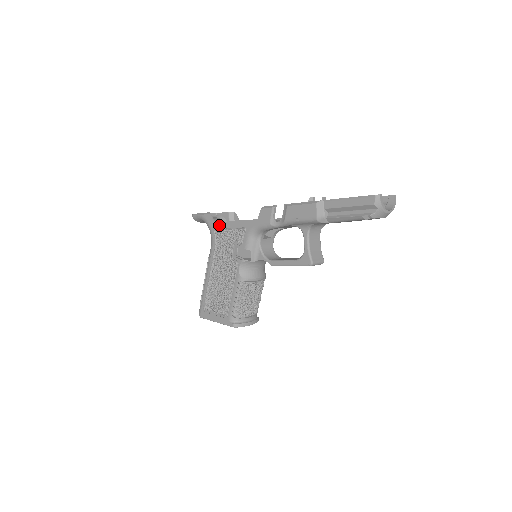
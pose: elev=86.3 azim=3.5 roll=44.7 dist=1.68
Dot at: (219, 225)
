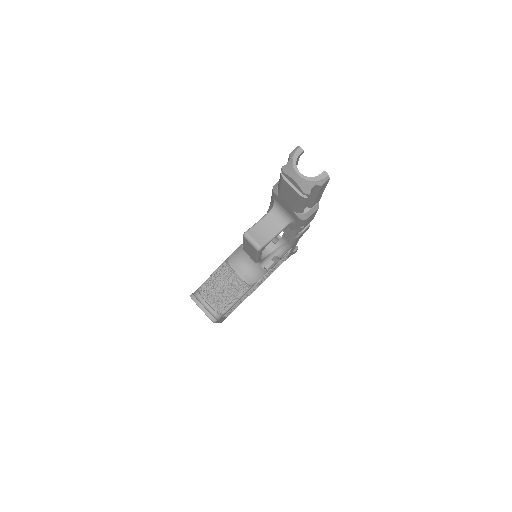
Dot at: occluded
